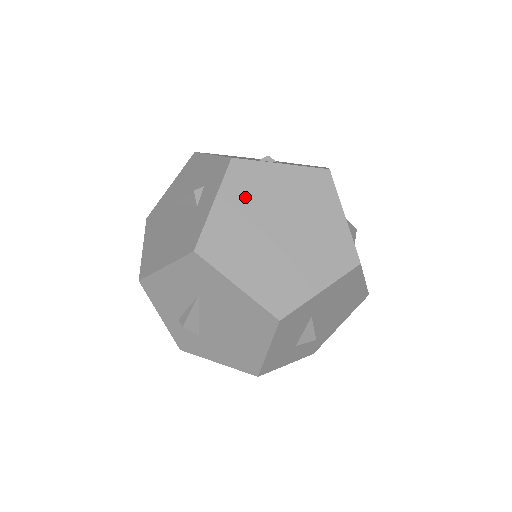
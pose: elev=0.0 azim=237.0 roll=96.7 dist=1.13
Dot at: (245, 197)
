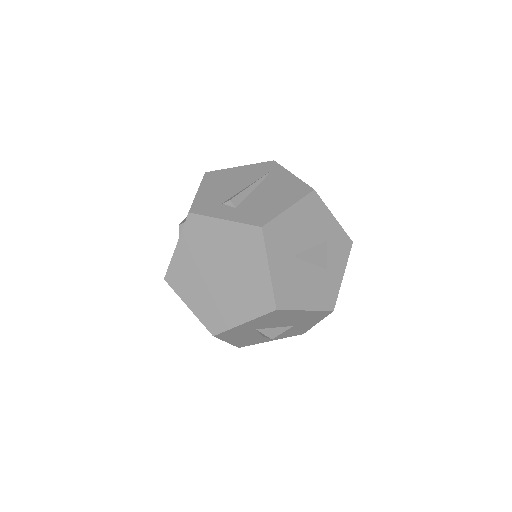
Dot at: (196, 245)
